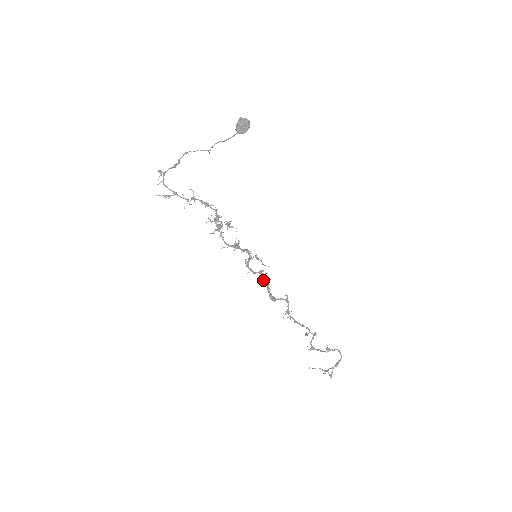
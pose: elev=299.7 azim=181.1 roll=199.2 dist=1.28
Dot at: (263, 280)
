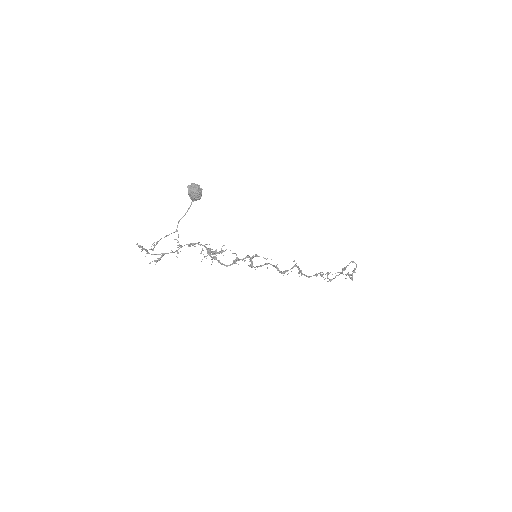
Dot at: occluded
